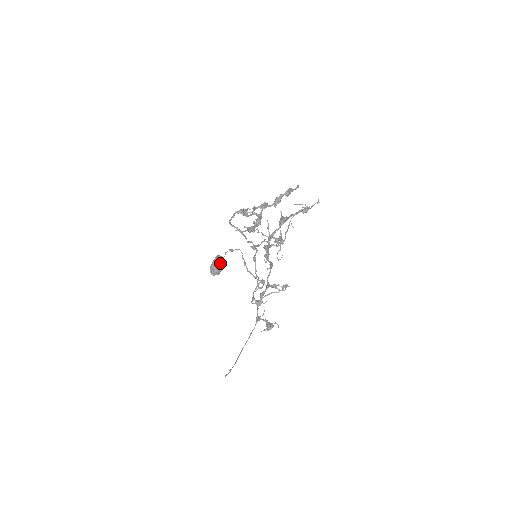
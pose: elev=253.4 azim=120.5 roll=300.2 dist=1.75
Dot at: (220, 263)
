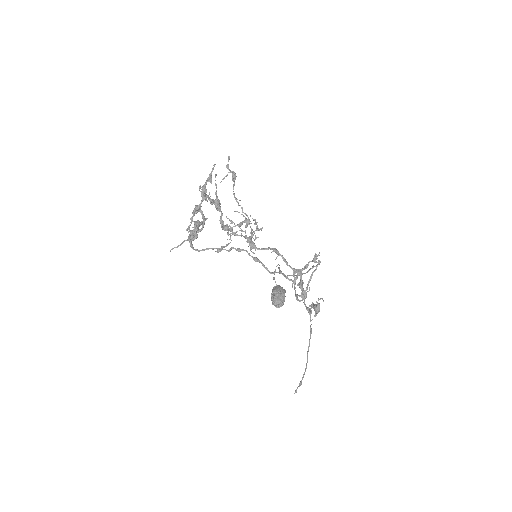
Dot at: (276, 292)
